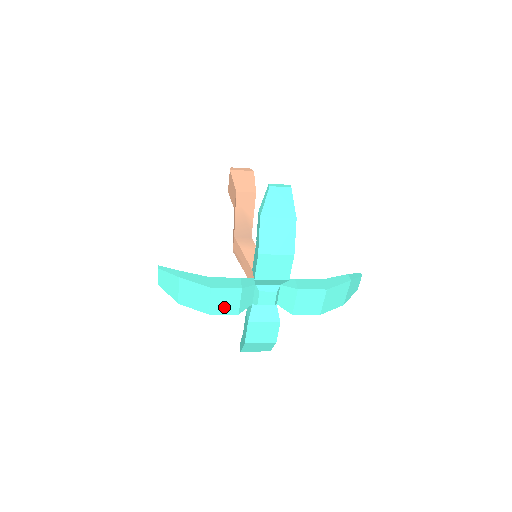
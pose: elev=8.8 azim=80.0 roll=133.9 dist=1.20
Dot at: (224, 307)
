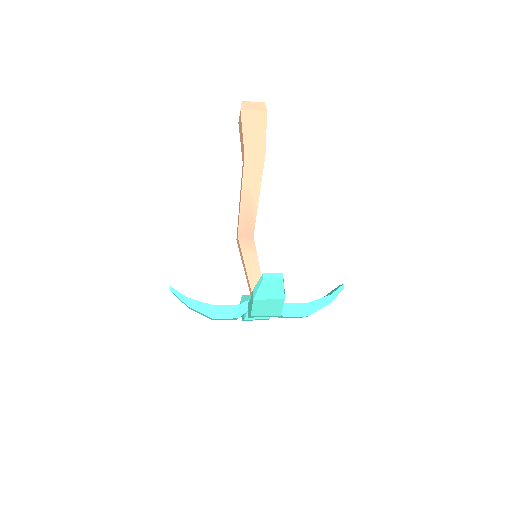
Dot at: (225, 319)
